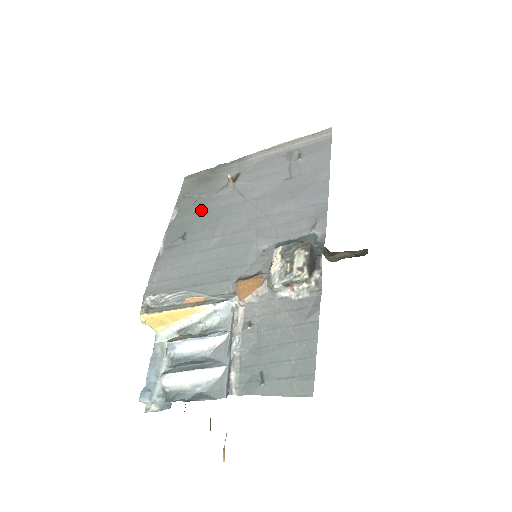
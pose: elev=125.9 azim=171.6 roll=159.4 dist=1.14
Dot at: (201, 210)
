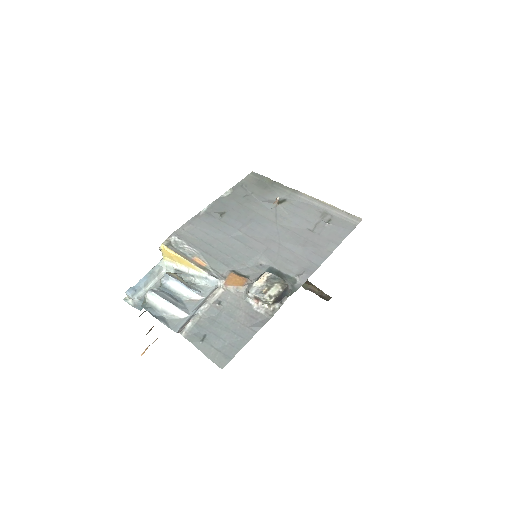
Dot at: (245, 205)
